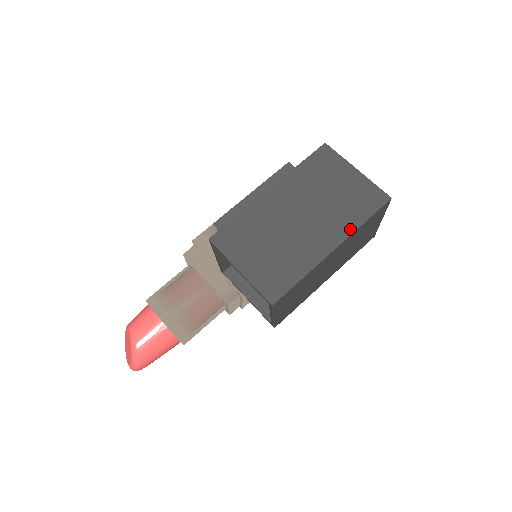
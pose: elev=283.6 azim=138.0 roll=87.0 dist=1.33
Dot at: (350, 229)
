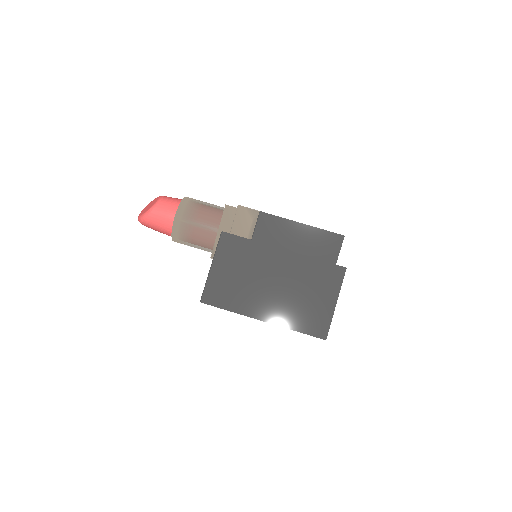
Dot at: (284, 324)
